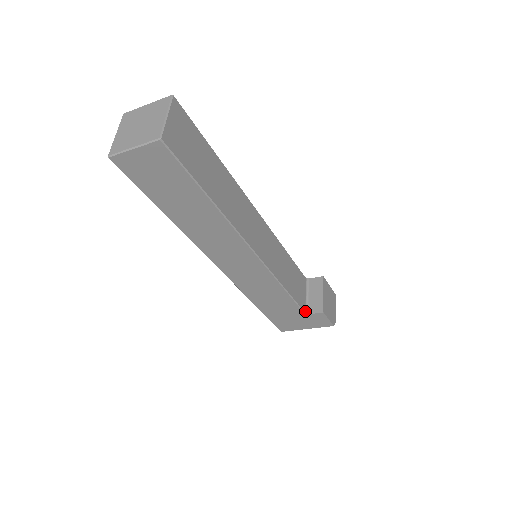
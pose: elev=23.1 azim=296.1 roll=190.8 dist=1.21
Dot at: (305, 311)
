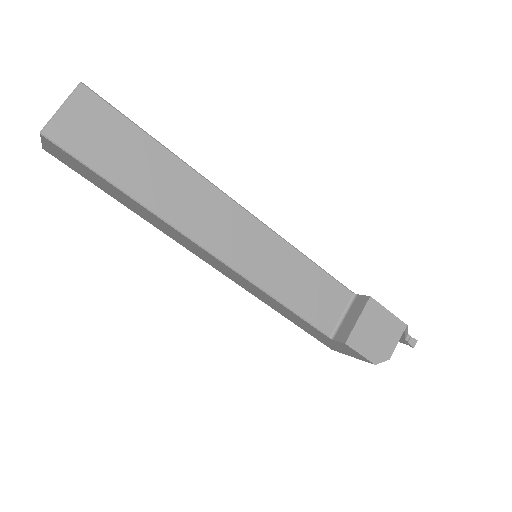
Dot at: (331, 334)
